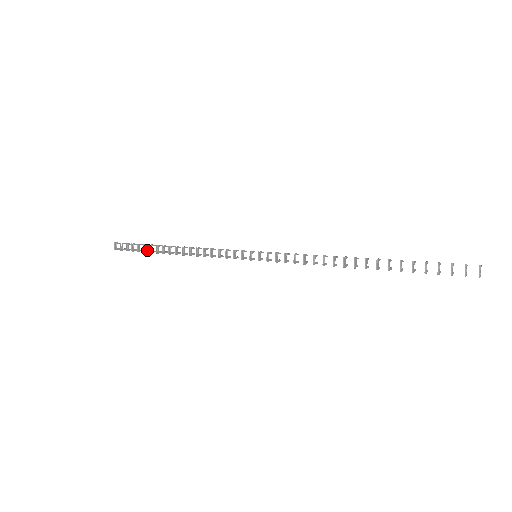
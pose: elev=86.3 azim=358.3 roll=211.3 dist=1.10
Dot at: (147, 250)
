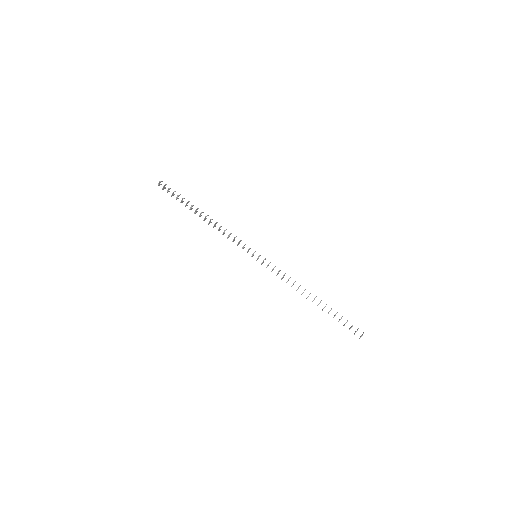
Dot at: (183, 201)
